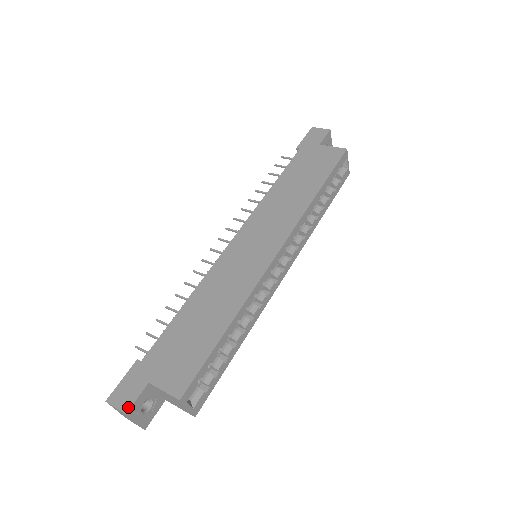
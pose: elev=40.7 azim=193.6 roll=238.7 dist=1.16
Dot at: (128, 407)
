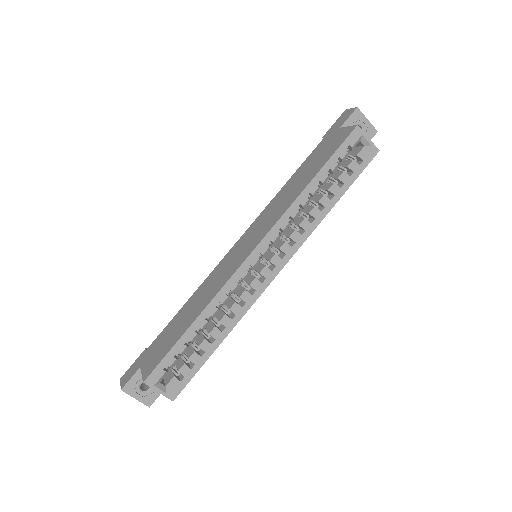
Dot at: (124, 384)
